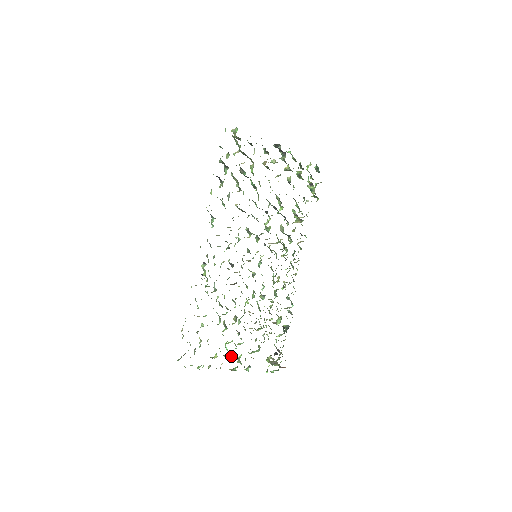
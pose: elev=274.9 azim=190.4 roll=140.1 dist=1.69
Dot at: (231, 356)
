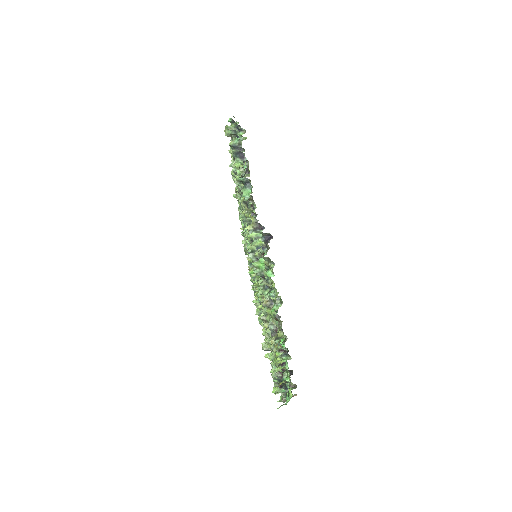
Dot at: occluded
